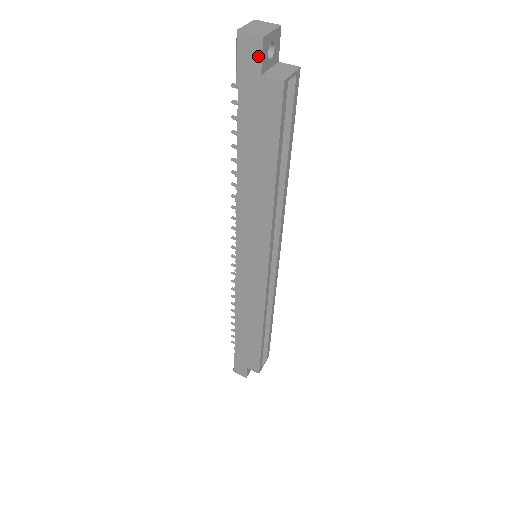
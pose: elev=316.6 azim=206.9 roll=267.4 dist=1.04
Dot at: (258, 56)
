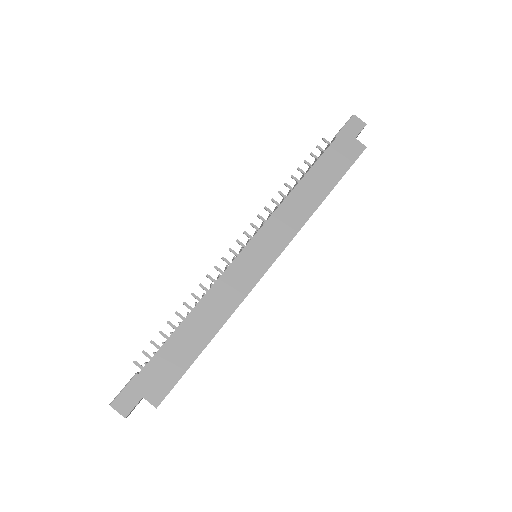
Dot at: (359, 130)
